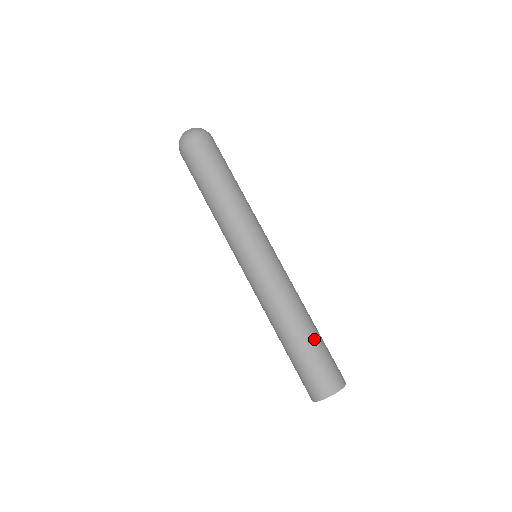
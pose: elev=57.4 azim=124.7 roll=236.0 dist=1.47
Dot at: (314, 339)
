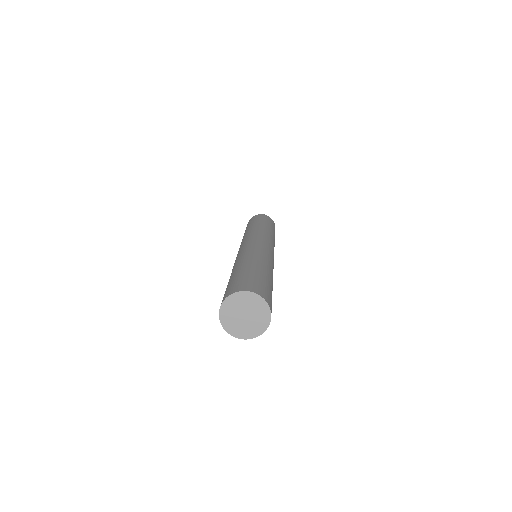
Dot at: (244, 268)
